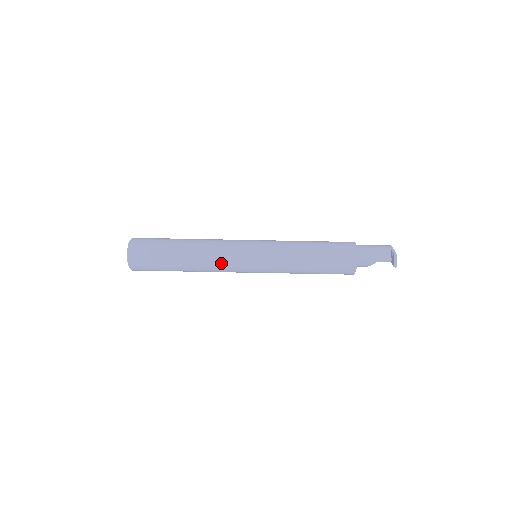
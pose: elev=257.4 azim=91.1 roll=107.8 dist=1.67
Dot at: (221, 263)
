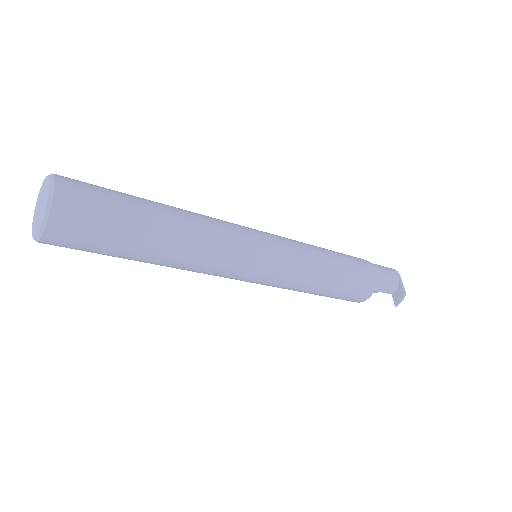
Dot at: (213, 270)
